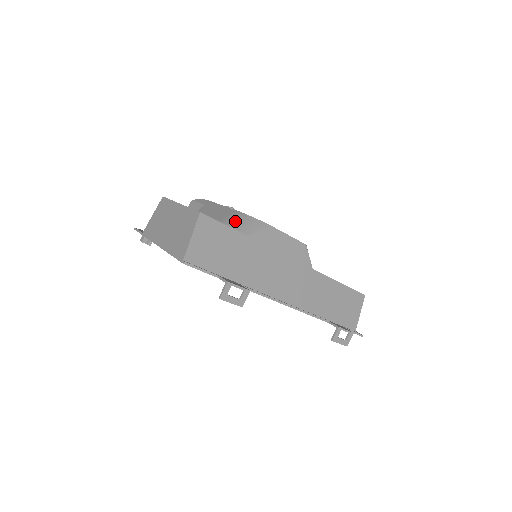
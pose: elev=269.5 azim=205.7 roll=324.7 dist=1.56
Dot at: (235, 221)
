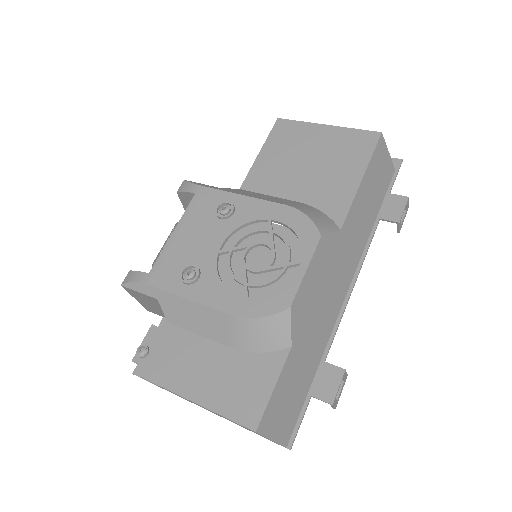
Dot at: (252, 339)
